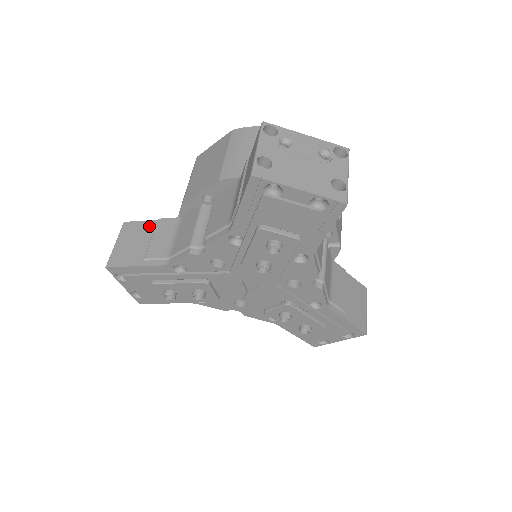
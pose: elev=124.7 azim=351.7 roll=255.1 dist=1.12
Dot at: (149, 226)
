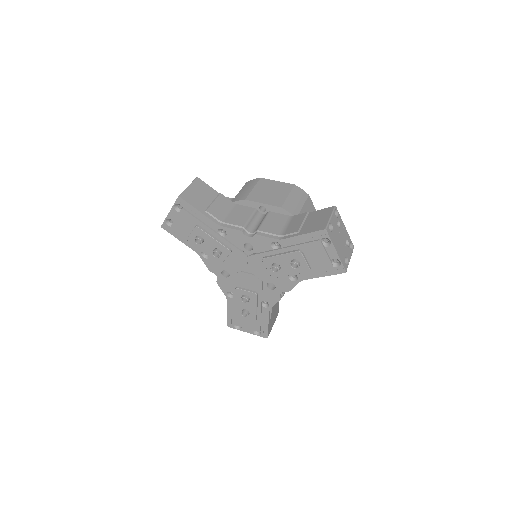
Dot at: (213, 193)
